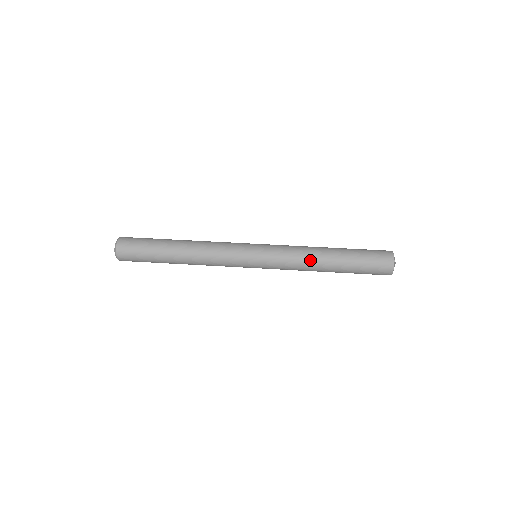
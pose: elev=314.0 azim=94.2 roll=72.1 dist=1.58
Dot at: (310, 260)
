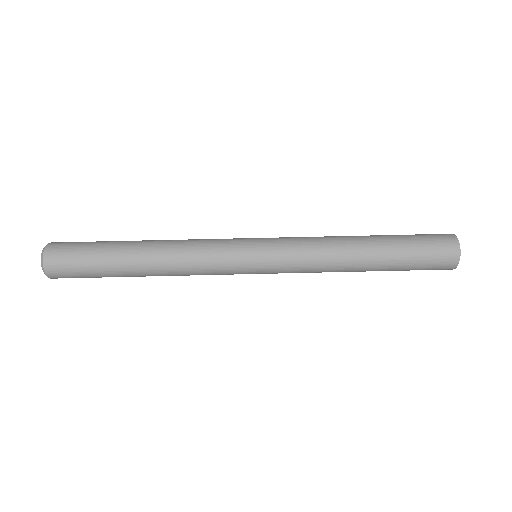
Dot at: (337, 267)
